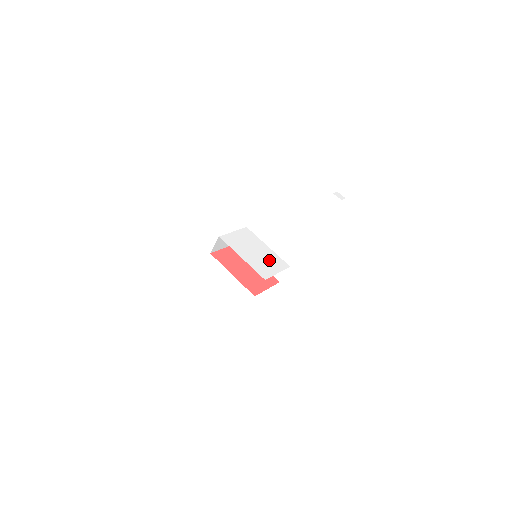
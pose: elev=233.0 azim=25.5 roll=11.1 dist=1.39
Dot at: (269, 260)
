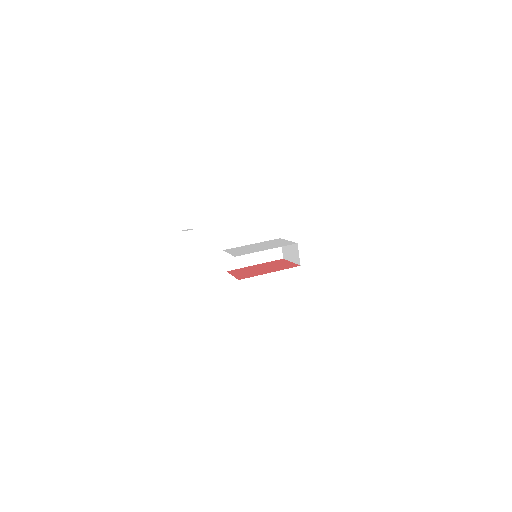
Dot at: (271, 243)
